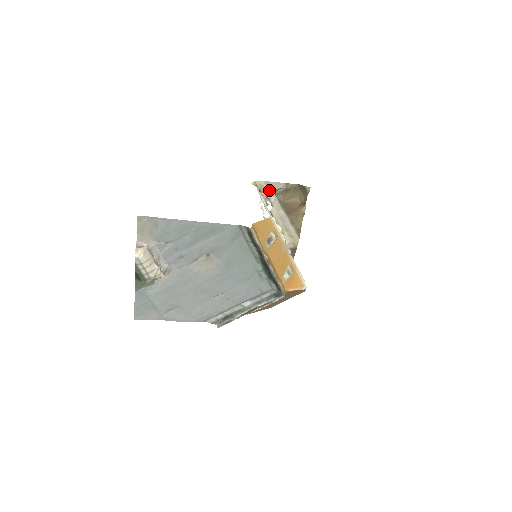
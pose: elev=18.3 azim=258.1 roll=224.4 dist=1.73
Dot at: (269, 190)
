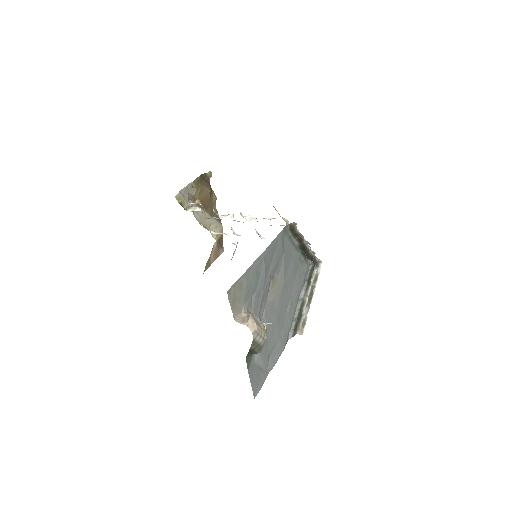
Dot at: (185, 198)
